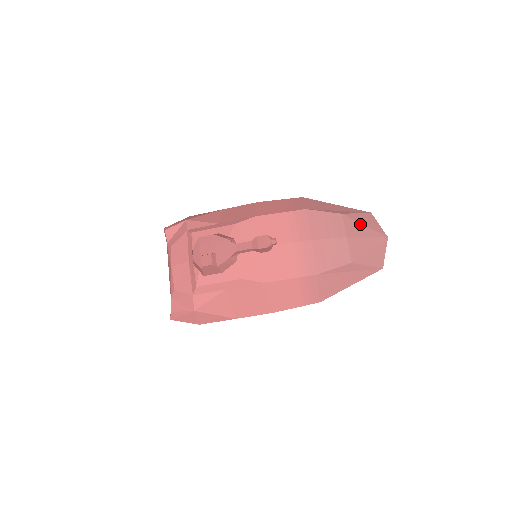
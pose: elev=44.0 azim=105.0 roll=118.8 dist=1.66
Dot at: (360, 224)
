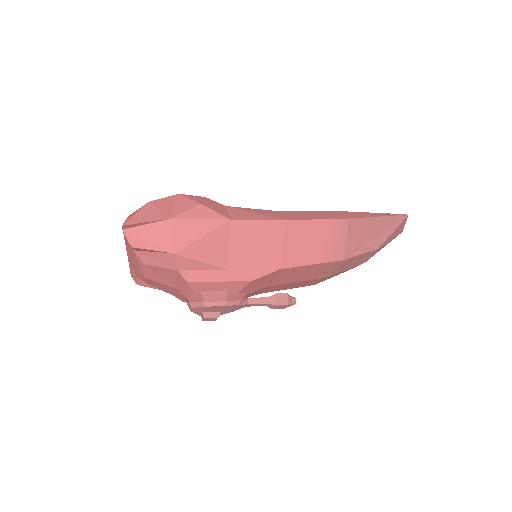
Dot at: occluded
